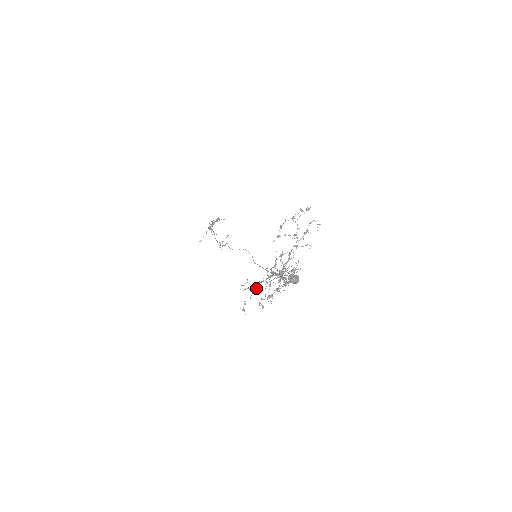
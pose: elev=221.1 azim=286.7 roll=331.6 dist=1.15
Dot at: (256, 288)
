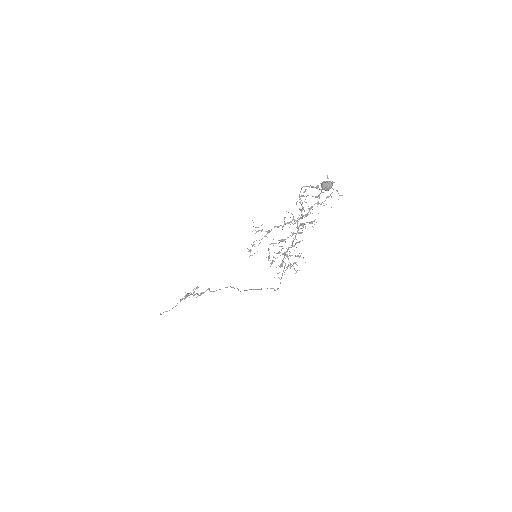
Dot at: (270, 231)
